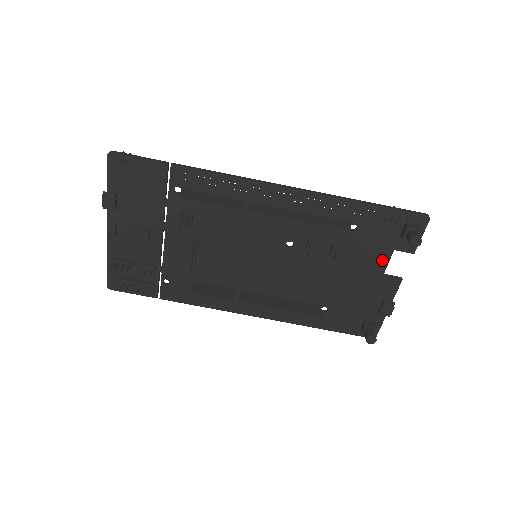
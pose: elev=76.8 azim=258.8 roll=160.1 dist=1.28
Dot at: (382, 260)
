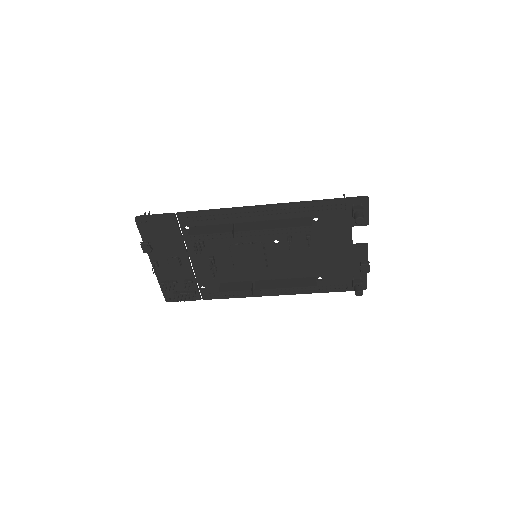
Dot at: (347, 235)
